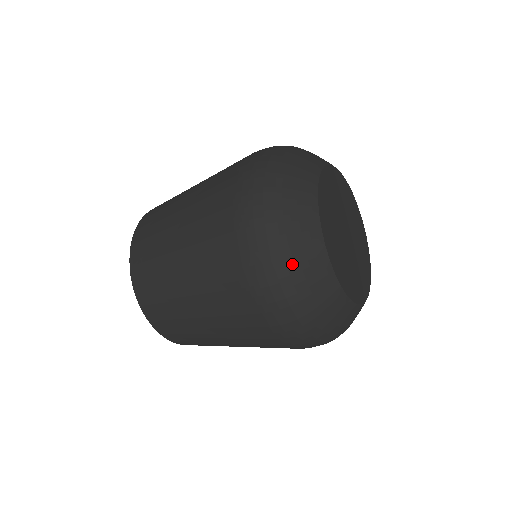
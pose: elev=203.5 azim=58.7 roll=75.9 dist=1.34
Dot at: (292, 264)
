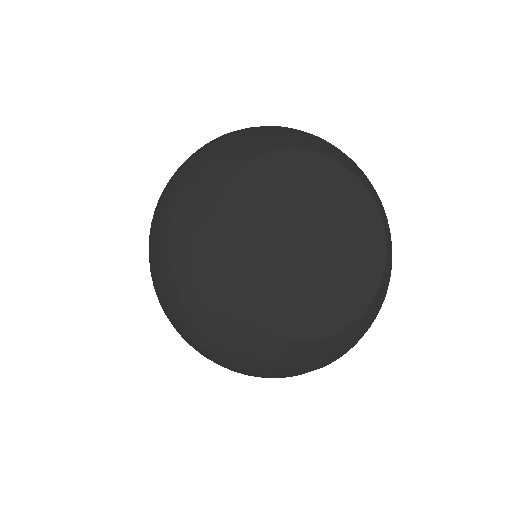
Dot at: (270, 368)
